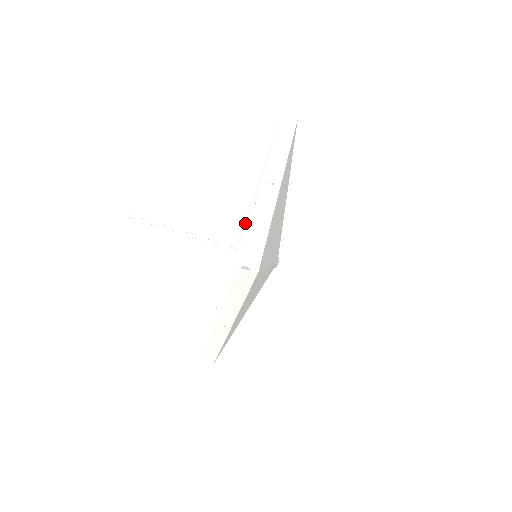
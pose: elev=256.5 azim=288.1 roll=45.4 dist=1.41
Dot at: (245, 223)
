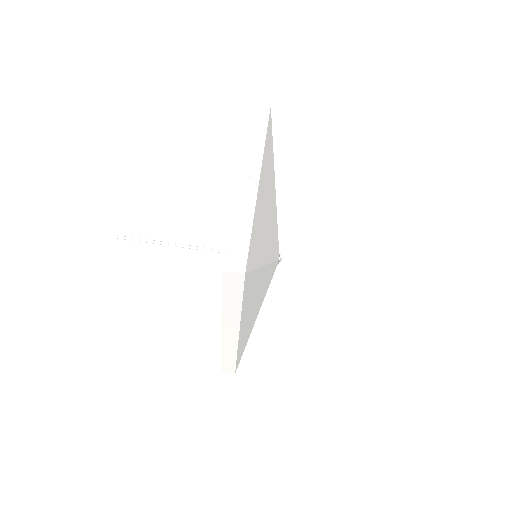
Dot at: occluded
